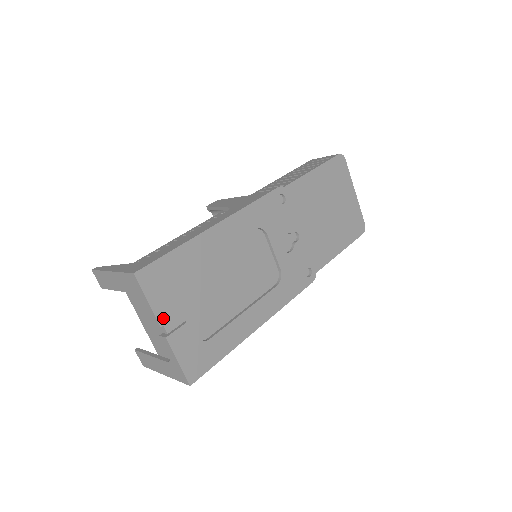
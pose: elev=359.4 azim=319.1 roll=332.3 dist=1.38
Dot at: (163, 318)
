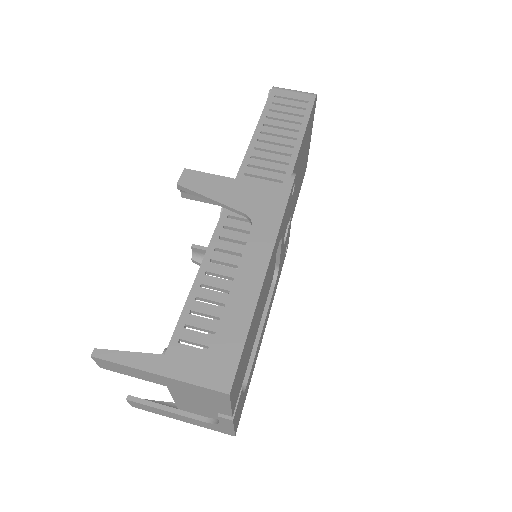
Dot at: (234, 407)
